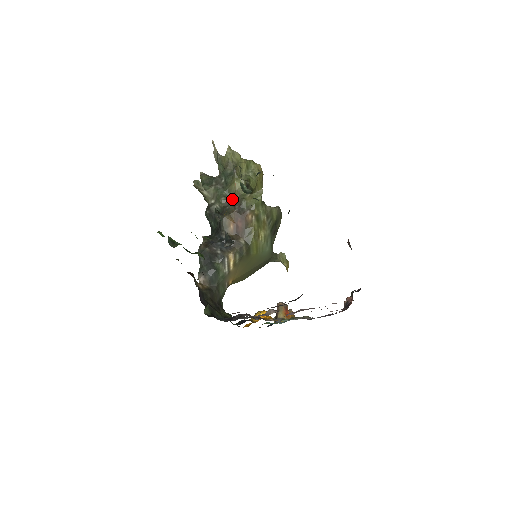
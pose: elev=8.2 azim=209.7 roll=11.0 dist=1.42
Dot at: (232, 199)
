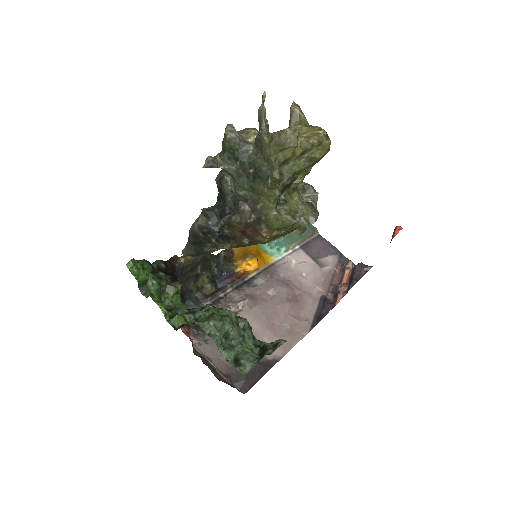
Dot at: (253, 201)
